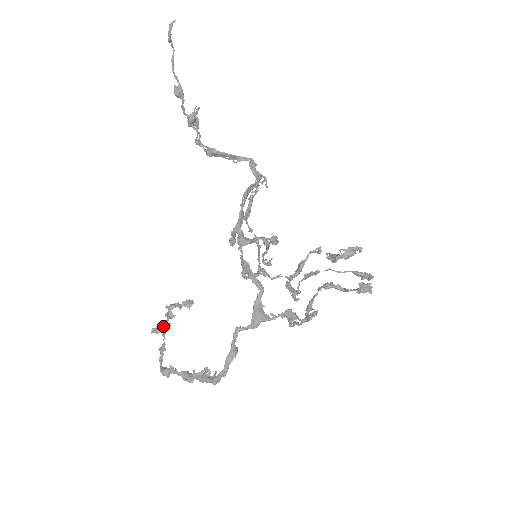
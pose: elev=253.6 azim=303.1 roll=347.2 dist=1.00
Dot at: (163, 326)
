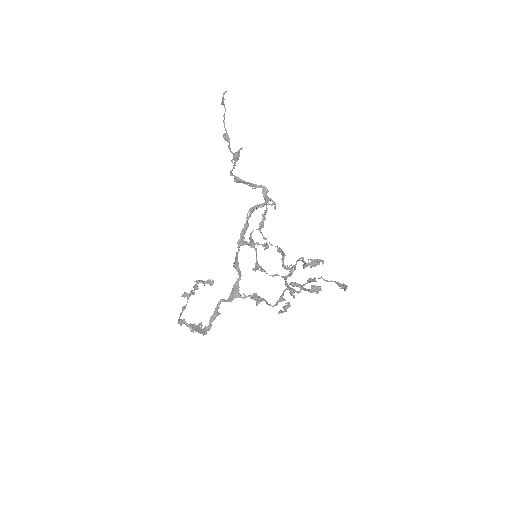
Dot at: (189, 293)
